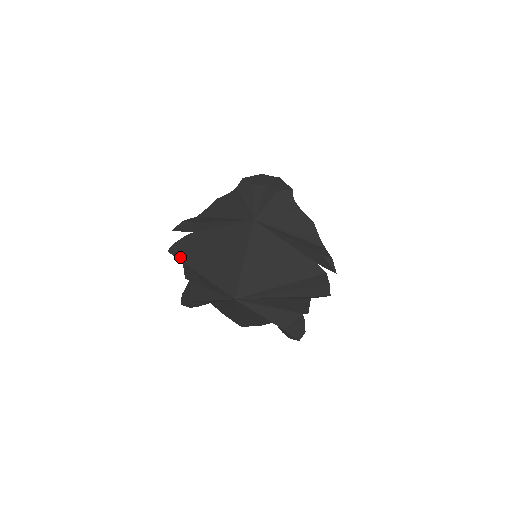
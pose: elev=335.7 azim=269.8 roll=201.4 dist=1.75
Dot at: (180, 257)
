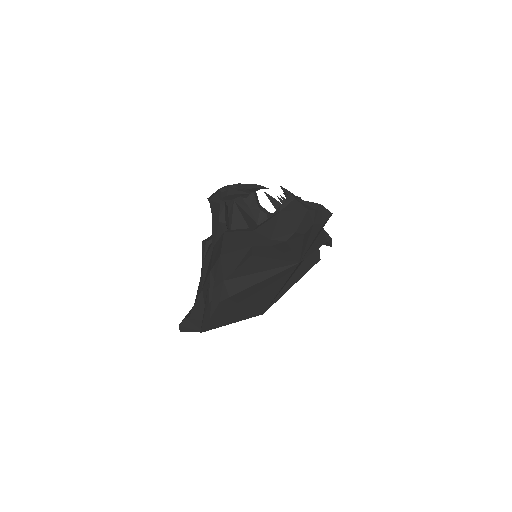
Dot at: (214, 326)
